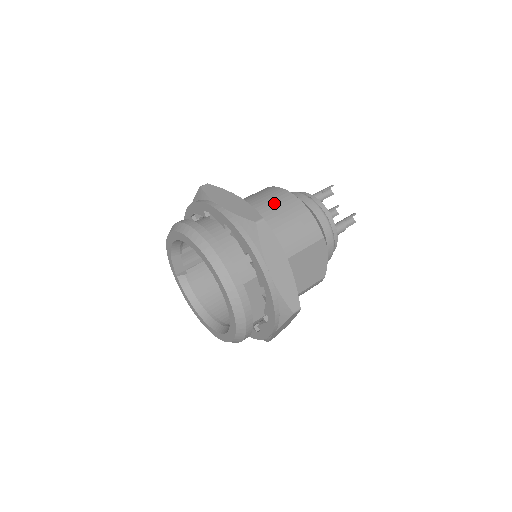
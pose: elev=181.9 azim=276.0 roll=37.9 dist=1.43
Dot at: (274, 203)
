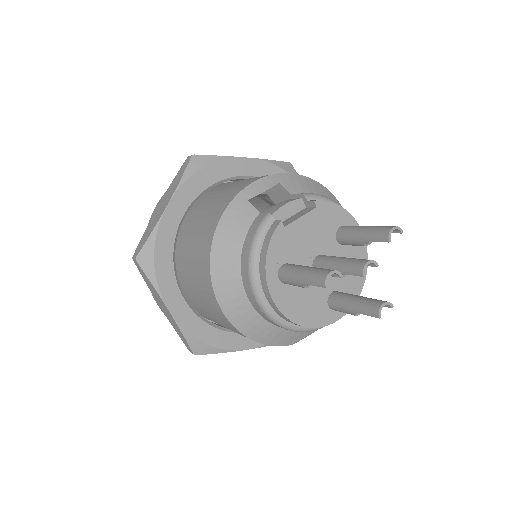
Dot at: (212, 314)
